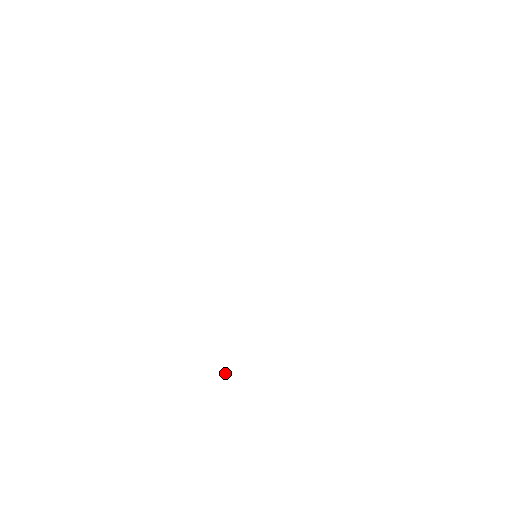
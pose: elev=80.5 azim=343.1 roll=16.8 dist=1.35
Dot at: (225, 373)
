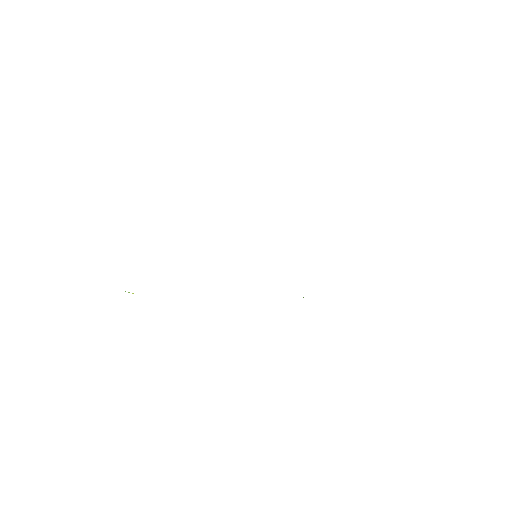
Dot at: occluded
